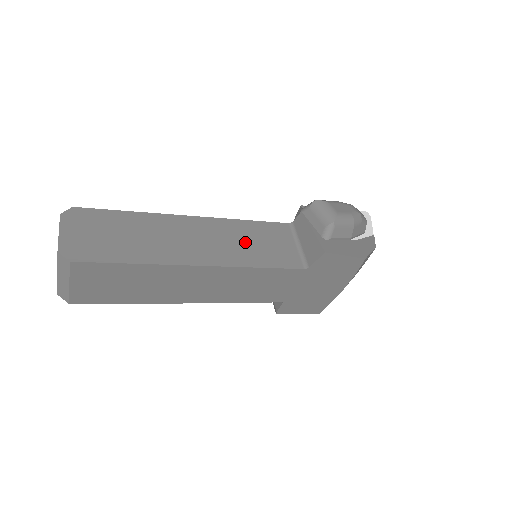
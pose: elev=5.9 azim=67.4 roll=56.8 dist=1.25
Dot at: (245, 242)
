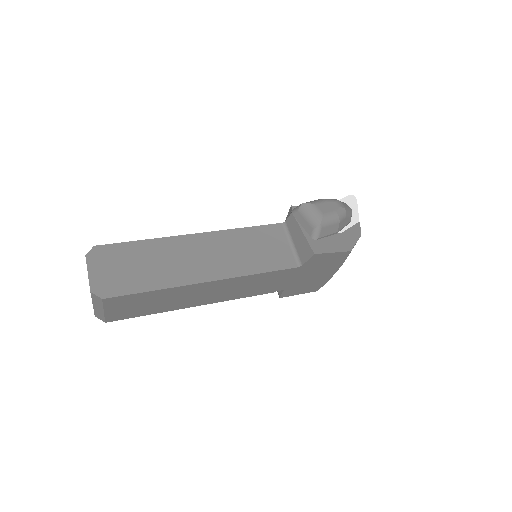
Dot at: (245, 250)
